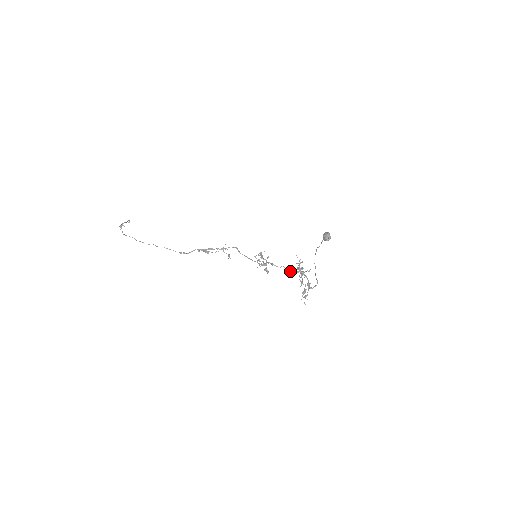
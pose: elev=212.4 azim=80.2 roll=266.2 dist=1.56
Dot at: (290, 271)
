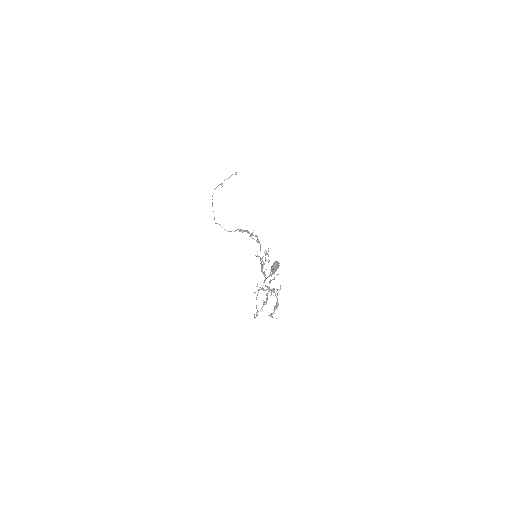
Dot at: (265, 285)
